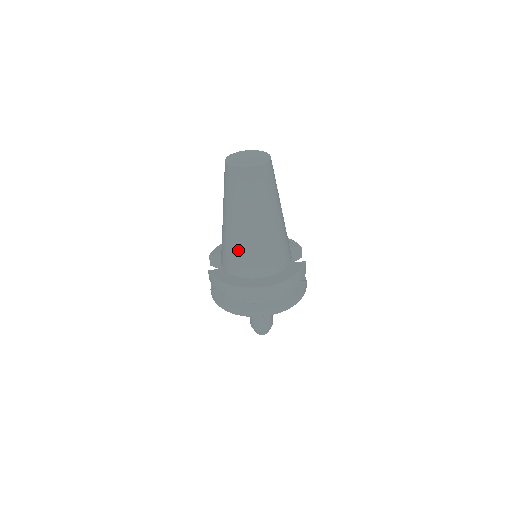
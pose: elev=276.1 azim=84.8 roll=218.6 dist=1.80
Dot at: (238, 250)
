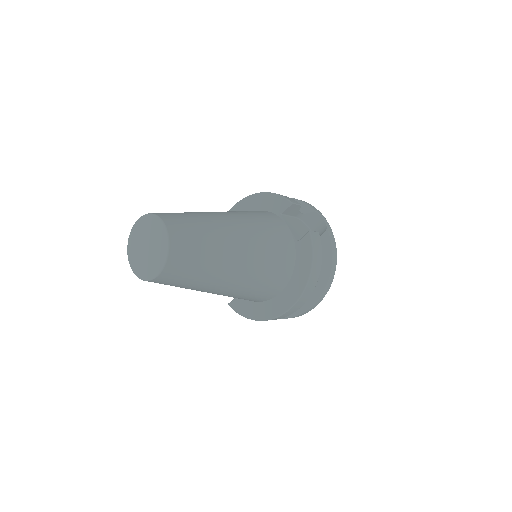
Dot at: (235, 297)
